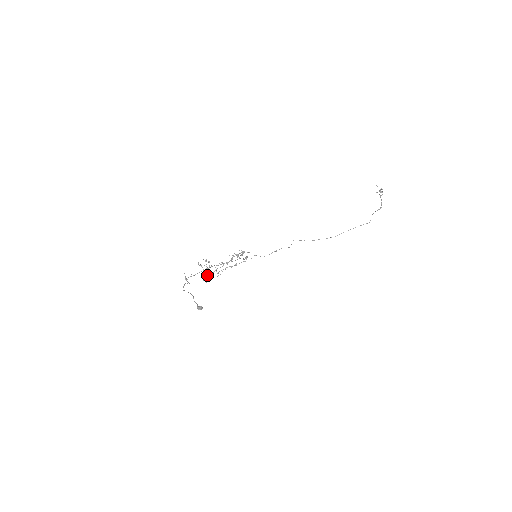
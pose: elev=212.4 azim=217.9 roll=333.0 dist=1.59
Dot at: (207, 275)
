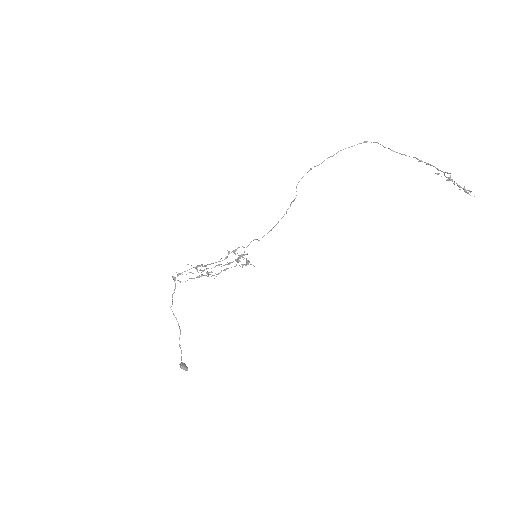
Dot at: occluded
